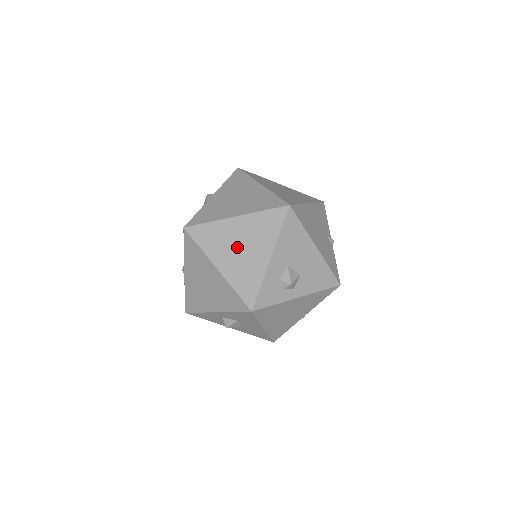
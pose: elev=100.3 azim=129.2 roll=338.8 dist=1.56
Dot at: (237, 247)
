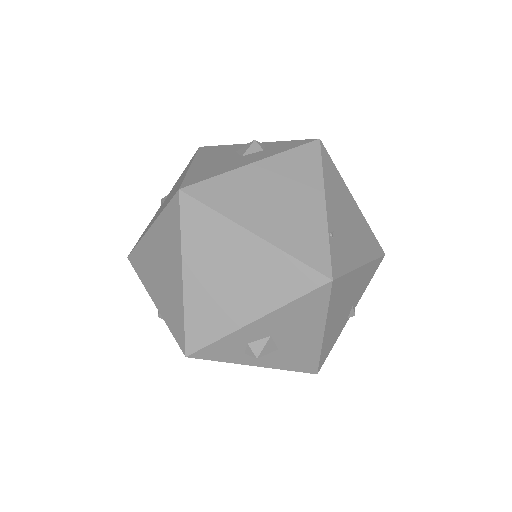
Dot at: (226, 273)
